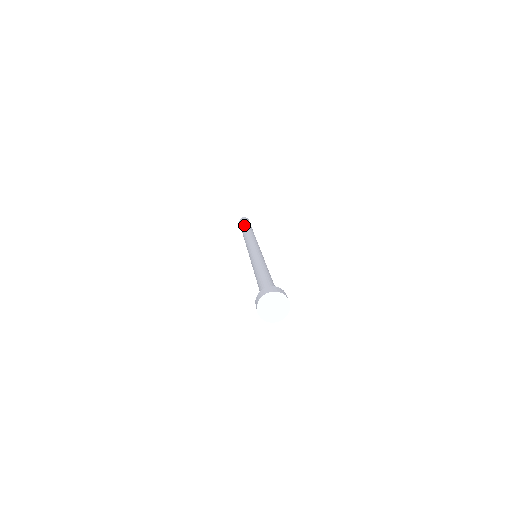
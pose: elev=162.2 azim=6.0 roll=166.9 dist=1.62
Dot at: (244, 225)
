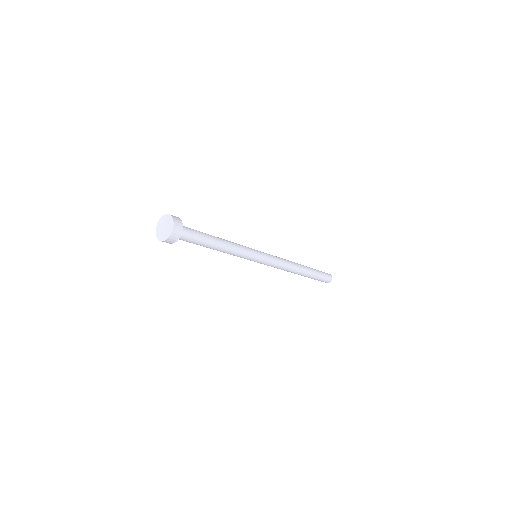
Dot at: occluded
